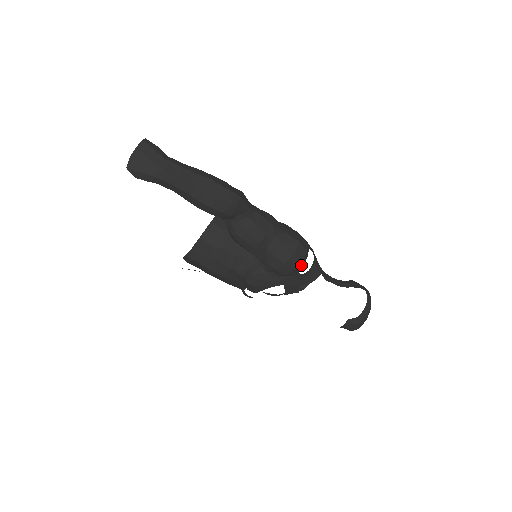
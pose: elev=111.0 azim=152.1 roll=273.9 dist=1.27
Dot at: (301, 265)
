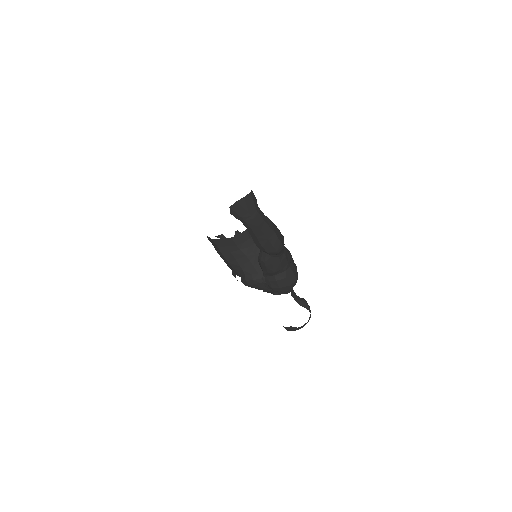
Dot at: occluded
